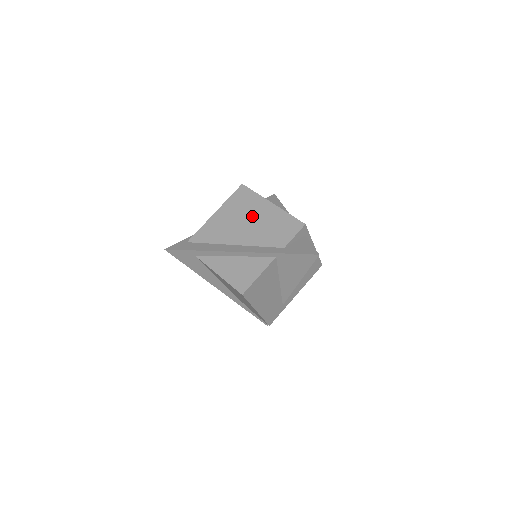
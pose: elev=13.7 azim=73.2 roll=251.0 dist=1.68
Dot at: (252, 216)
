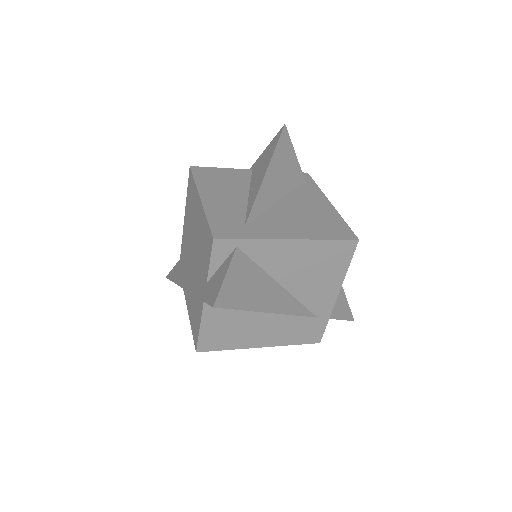
Dot at: (194, 223)
